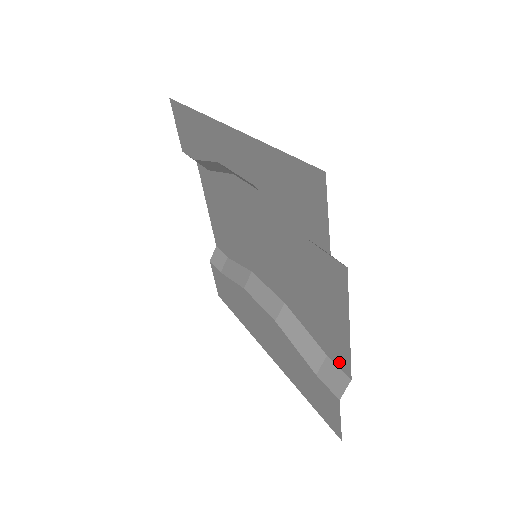
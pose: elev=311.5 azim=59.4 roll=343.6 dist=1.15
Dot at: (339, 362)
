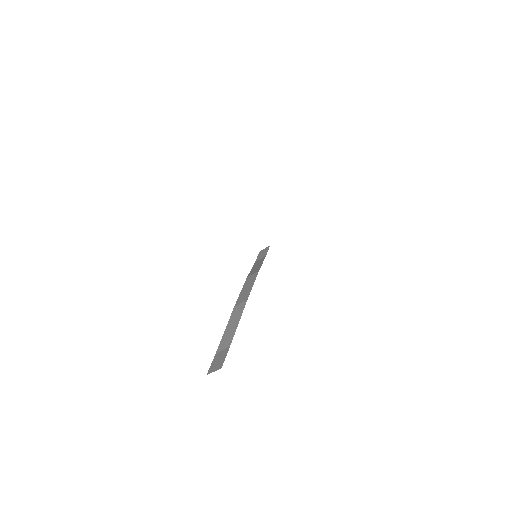
Dot at: occluded
